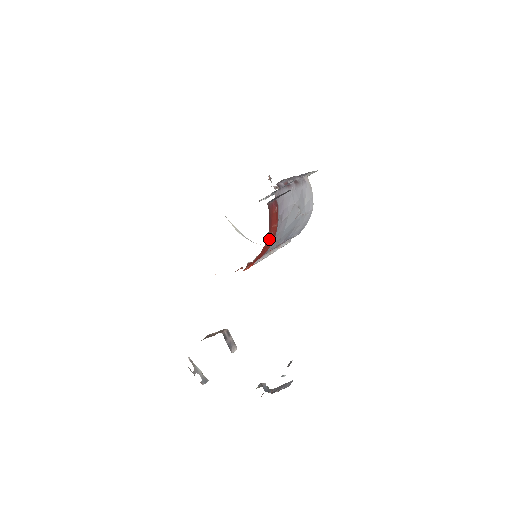
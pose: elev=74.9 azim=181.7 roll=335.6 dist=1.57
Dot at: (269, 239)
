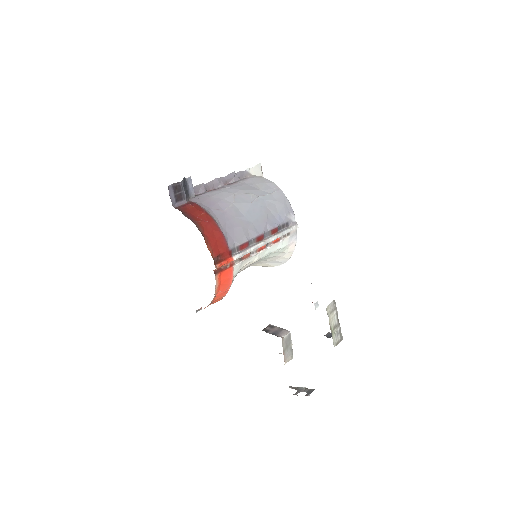
Dot at: (205, 226)
